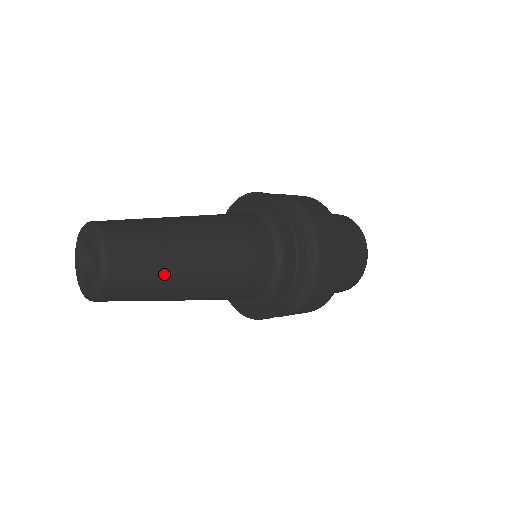
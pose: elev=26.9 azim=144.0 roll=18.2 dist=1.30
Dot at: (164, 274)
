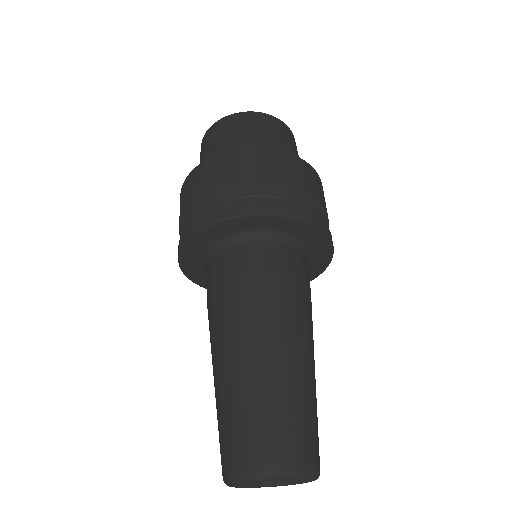
Dot at: occluded
